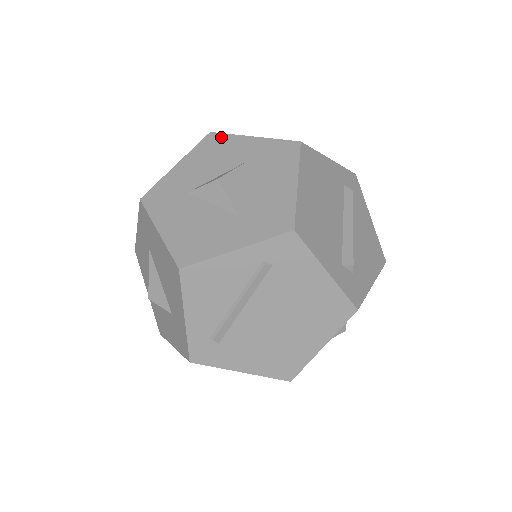
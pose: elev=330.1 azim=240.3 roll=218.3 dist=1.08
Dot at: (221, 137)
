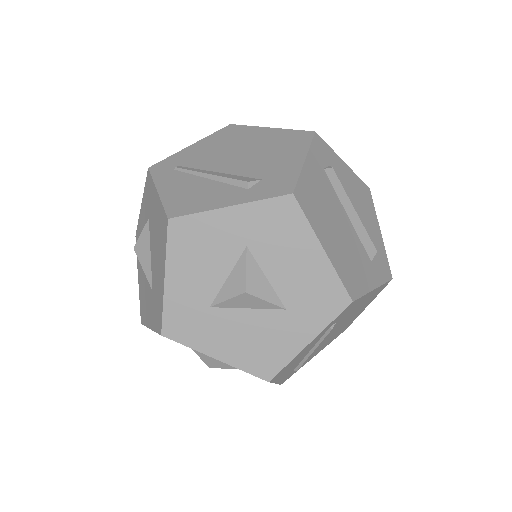
Dot at: (189, 222)
